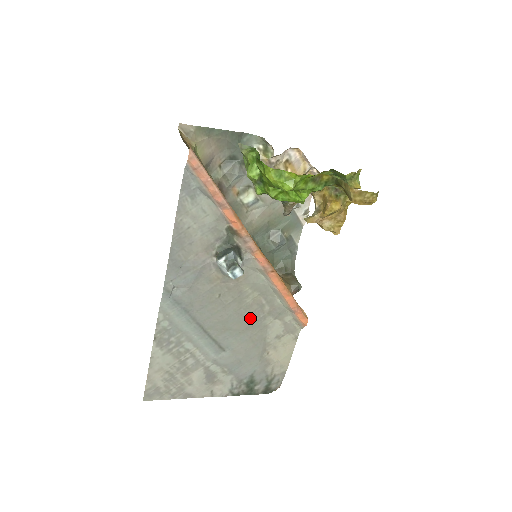
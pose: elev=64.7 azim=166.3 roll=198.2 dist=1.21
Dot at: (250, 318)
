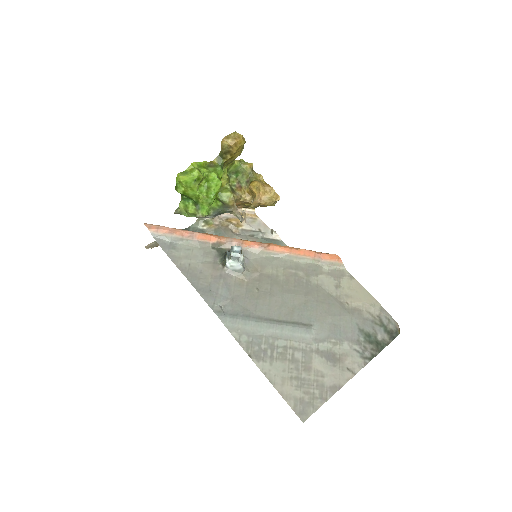
Dot at: (298, 288)
